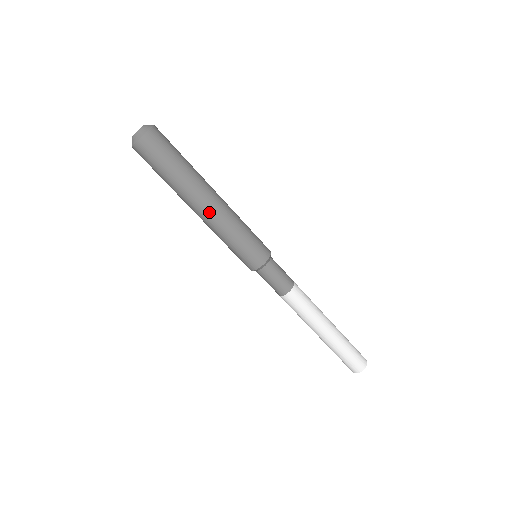
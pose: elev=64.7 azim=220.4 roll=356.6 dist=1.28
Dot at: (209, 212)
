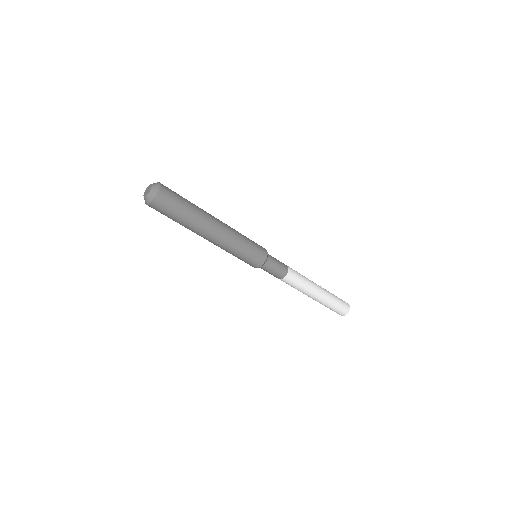
Dot at: (218, 235)
